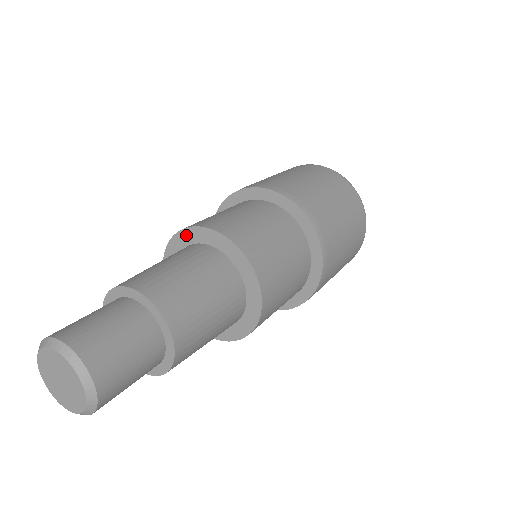
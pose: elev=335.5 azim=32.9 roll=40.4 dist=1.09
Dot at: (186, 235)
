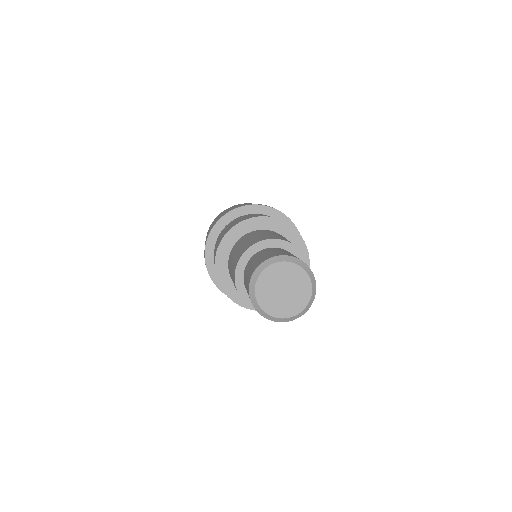
Dot at: (243, 226)
